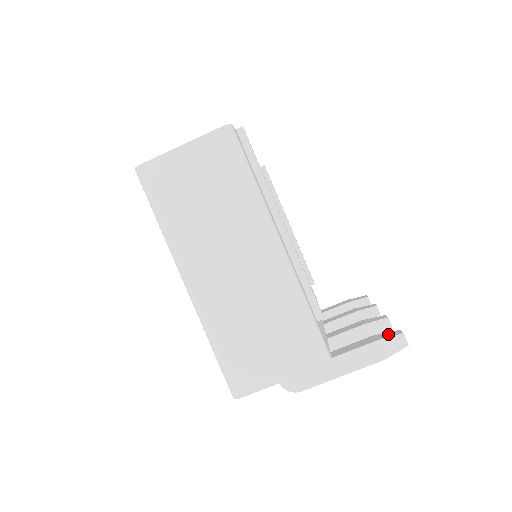
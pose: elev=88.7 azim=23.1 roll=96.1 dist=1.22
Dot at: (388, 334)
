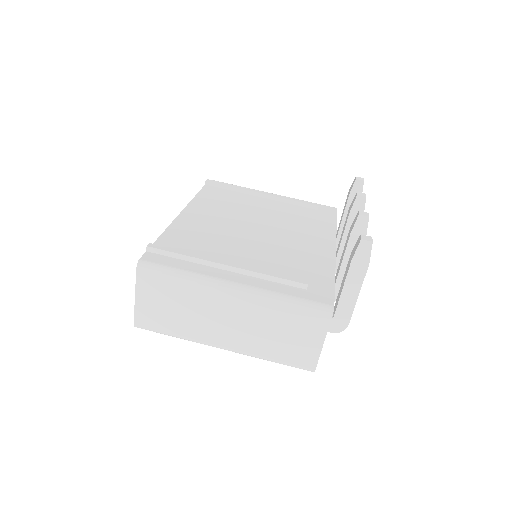
Dot at: (355, 246)
